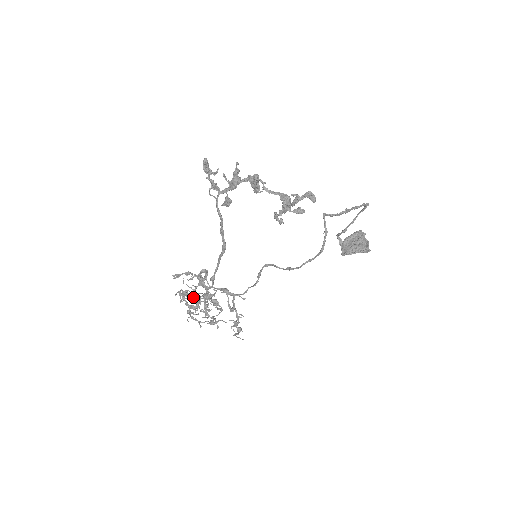
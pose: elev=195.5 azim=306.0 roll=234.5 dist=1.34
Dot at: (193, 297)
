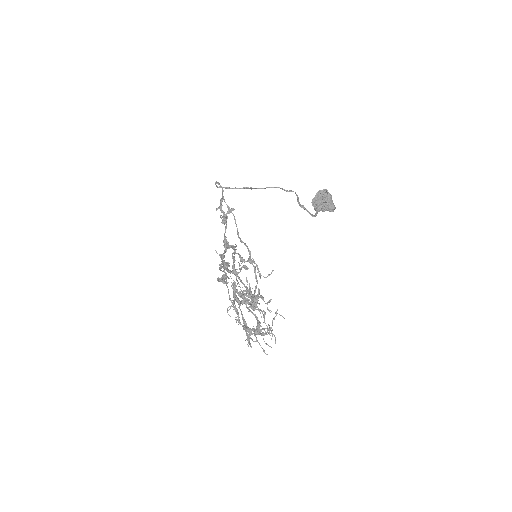
Dot at: (275, 343)
